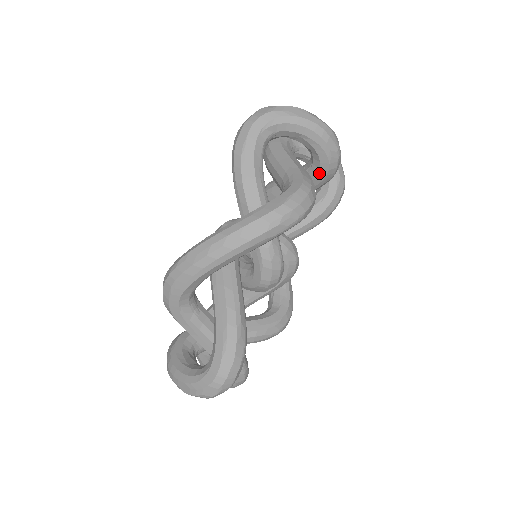
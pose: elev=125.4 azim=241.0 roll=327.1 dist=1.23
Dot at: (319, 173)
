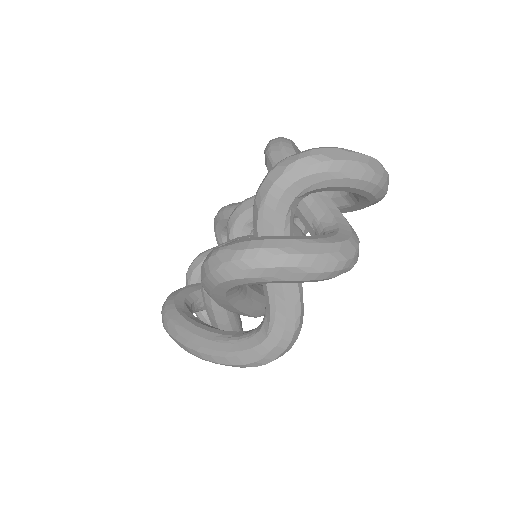
Dot at: occluded
